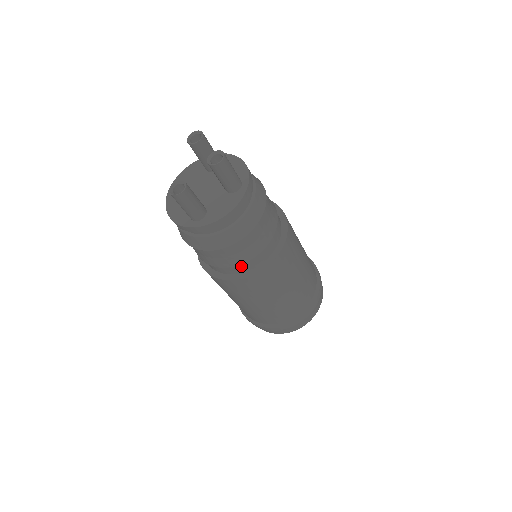
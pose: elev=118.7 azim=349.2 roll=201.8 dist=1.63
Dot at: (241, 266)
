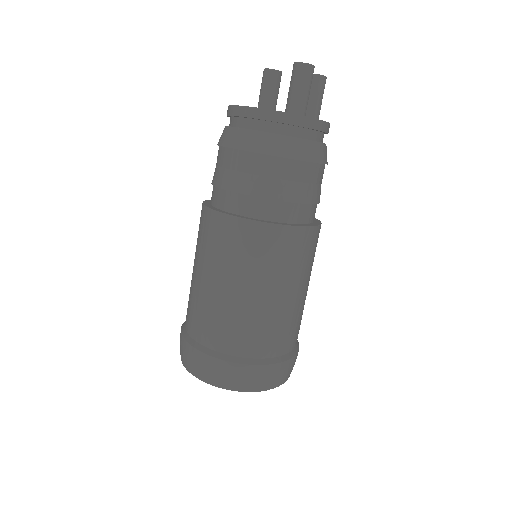
Dot at: (303, 210)
